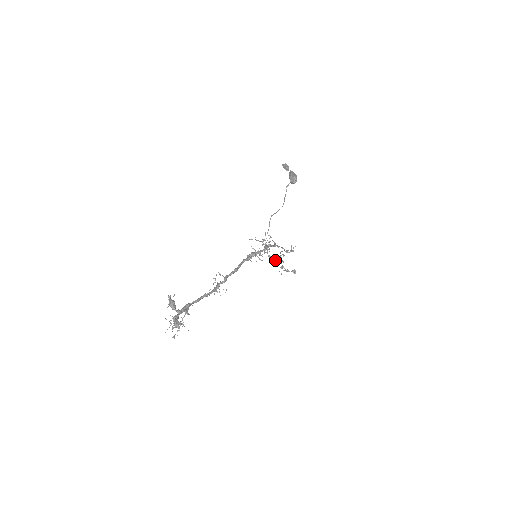
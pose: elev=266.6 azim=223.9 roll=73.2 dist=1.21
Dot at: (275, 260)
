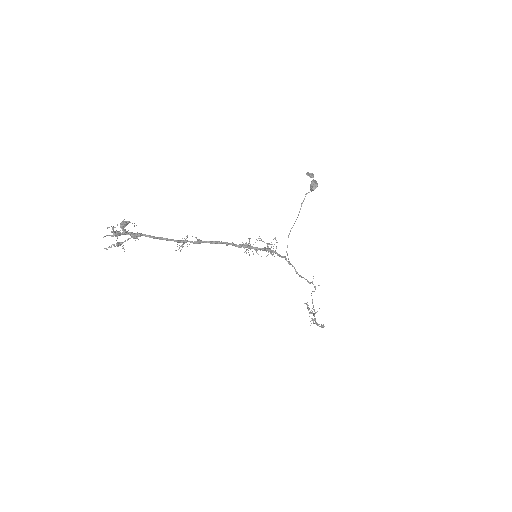
Dot at: (311, 312)
